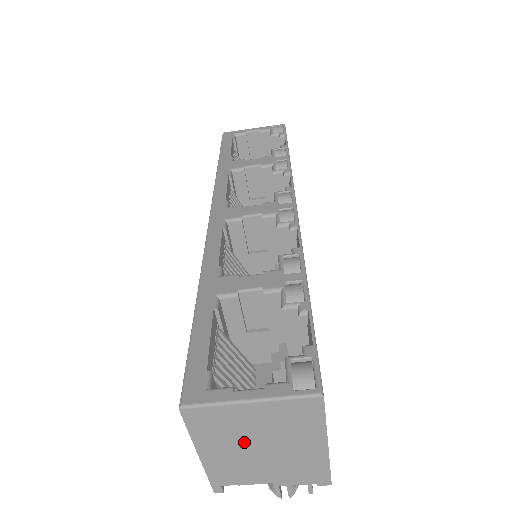
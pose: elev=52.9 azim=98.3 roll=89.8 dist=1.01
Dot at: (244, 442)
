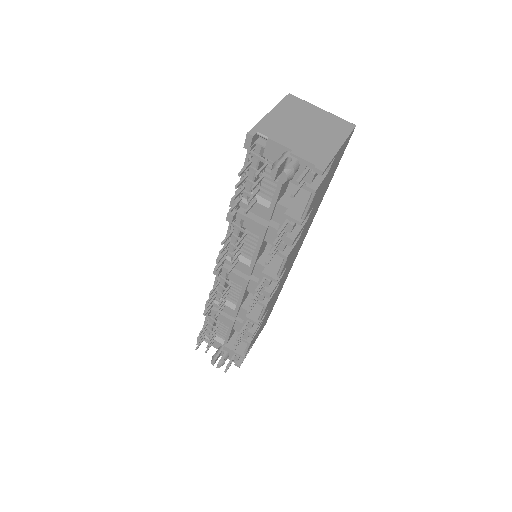
Dot at: (300, 120)
